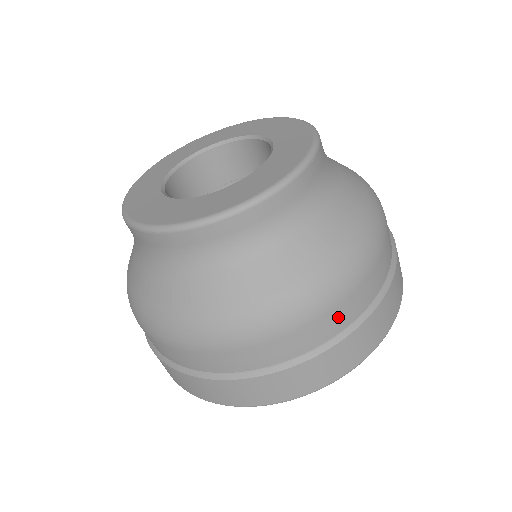
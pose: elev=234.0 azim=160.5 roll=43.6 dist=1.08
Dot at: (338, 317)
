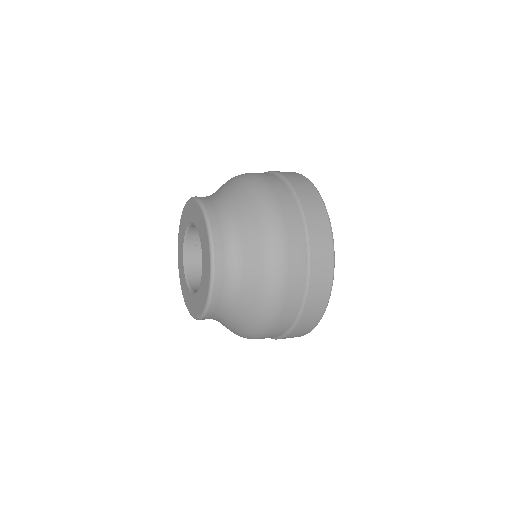
Dot at: (286, 319)
